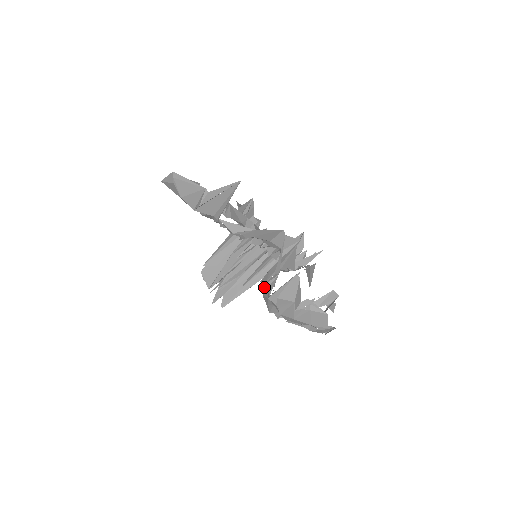
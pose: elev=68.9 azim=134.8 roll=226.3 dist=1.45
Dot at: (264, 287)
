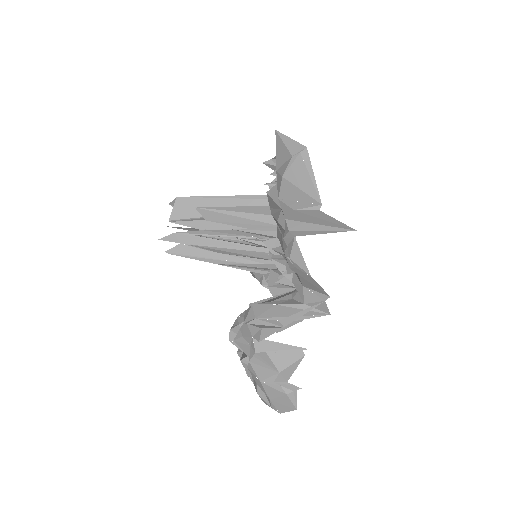
Dot at: (257, 320)
